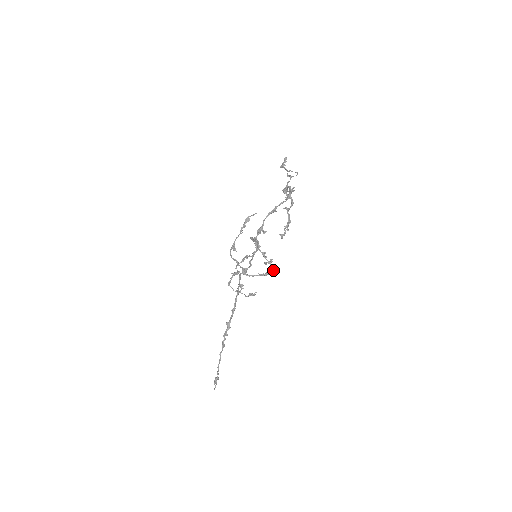
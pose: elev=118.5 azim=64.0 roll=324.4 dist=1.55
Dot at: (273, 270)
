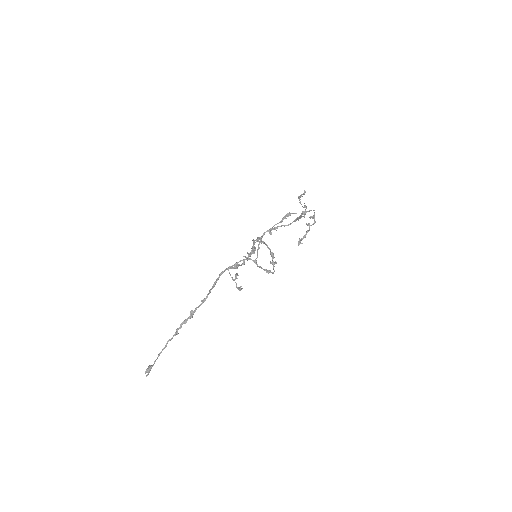
Dot at: occluded
